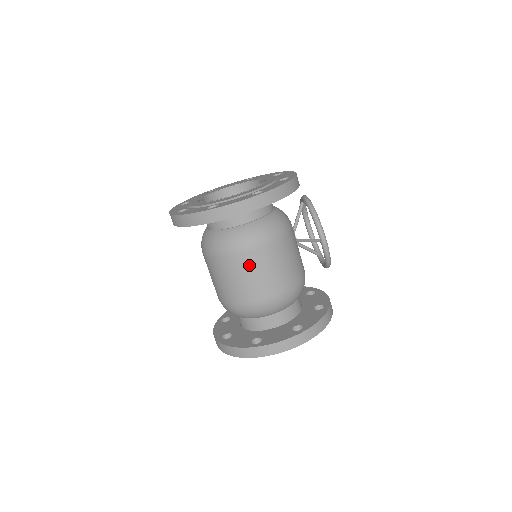
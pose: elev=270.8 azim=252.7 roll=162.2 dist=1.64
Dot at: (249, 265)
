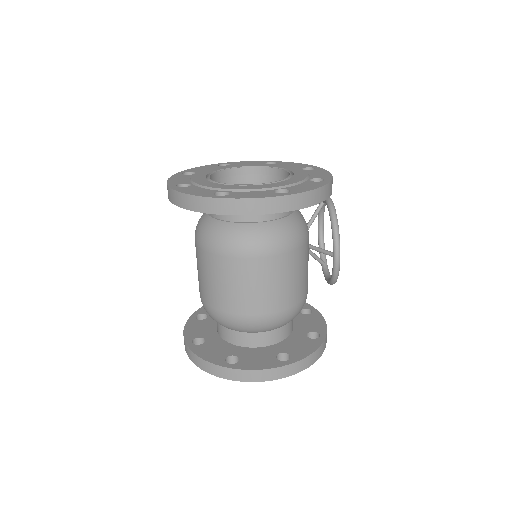
Dot at: (247, 273)
